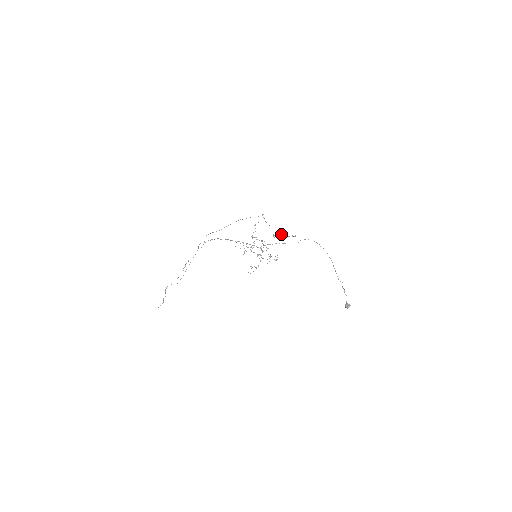
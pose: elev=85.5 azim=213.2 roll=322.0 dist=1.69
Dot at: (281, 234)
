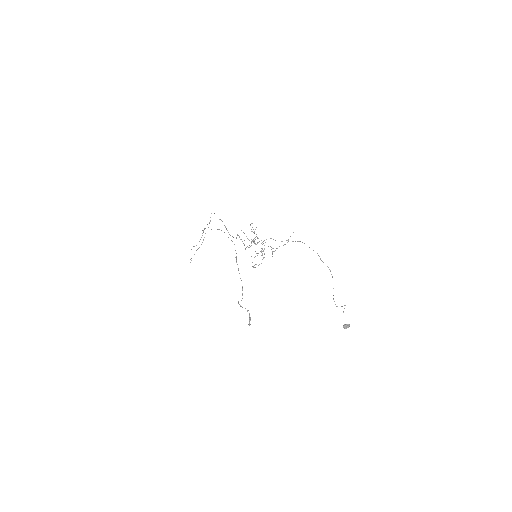
Dot at: occluded
